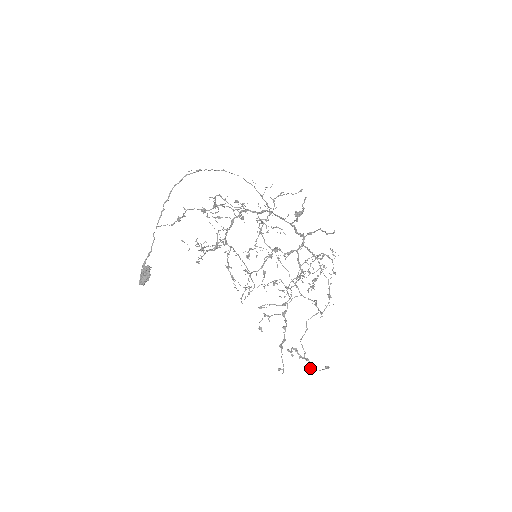
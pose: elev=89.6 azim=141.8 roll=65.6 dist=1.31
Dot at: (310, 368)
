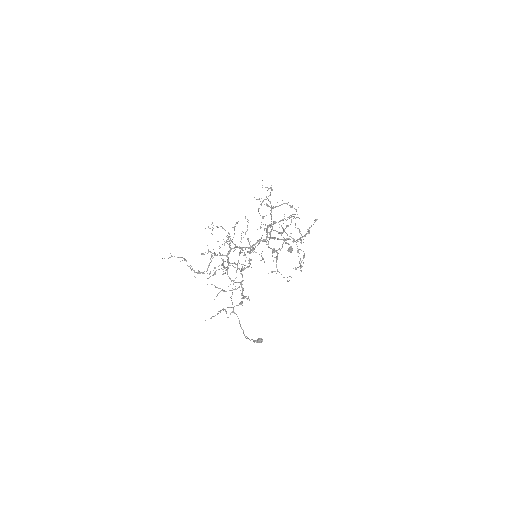
Dot at: occluded
